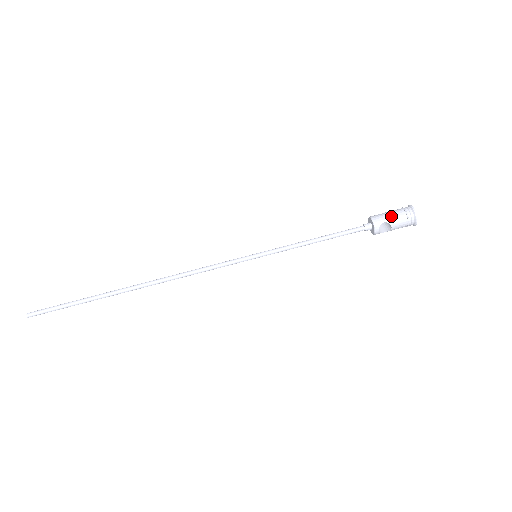
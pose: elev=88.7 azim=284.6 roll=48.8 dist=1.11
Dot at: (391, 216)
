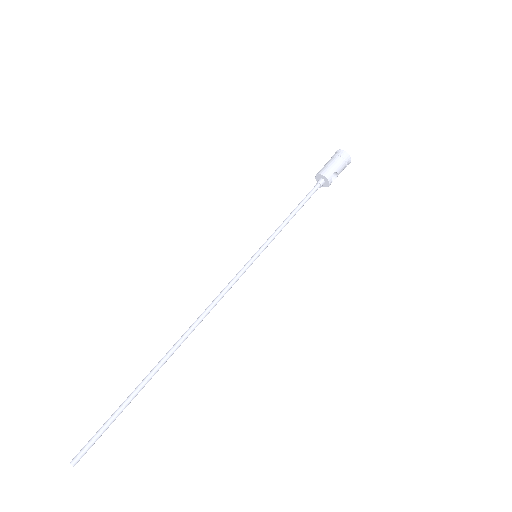
Dot at: (335, 166)
